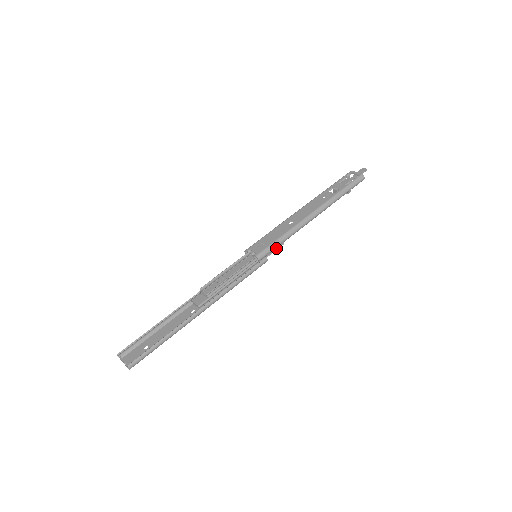
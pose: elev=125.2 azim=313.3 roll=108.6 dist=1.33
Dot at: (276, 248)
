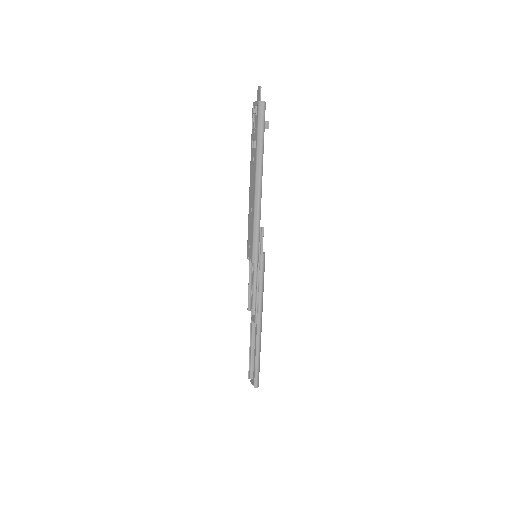
Dot at: (262, 237)
